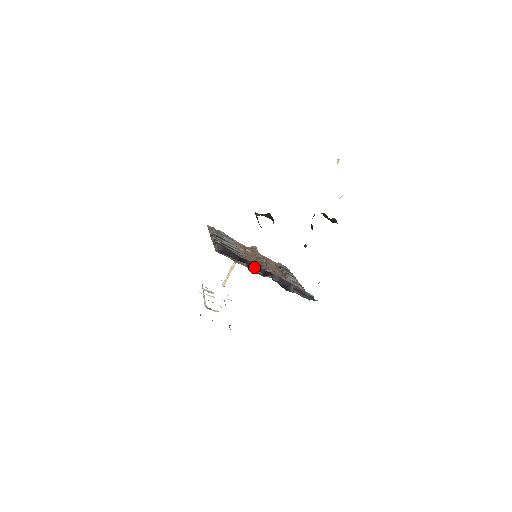
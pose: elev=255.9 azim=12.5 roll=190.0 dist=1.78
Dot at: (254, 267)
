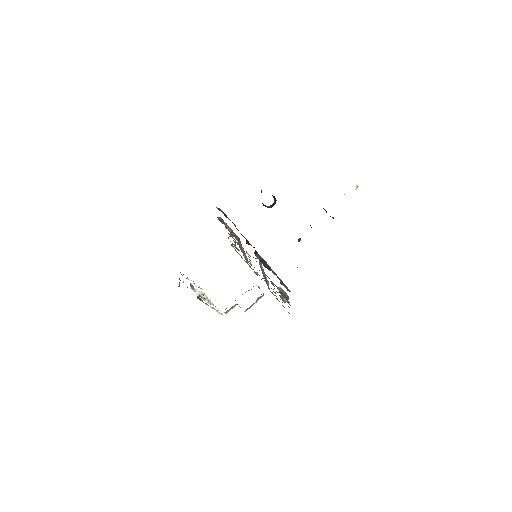
Dot at: occluded
